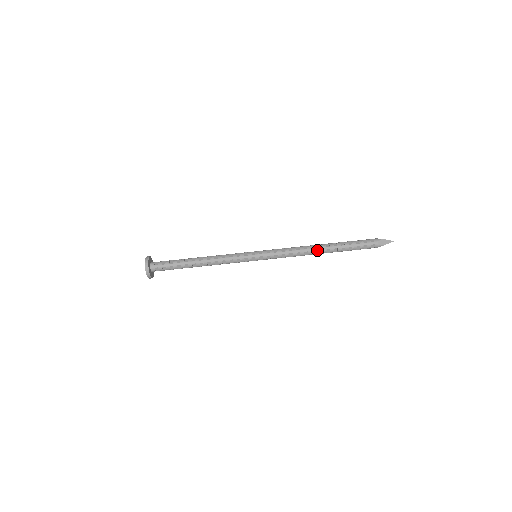
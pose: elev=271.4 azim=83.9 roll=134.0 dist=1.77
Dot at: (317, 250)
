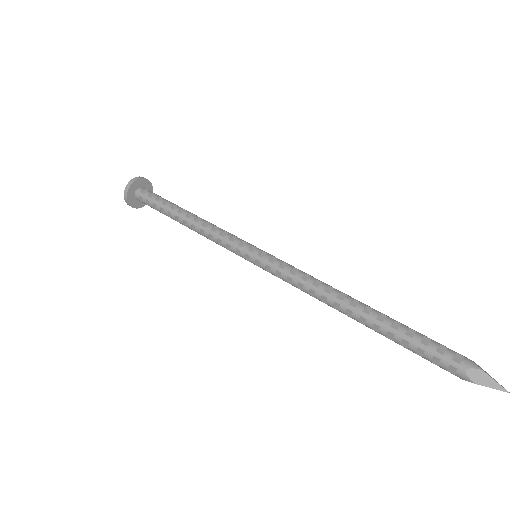
Dot at: (344, 306)
